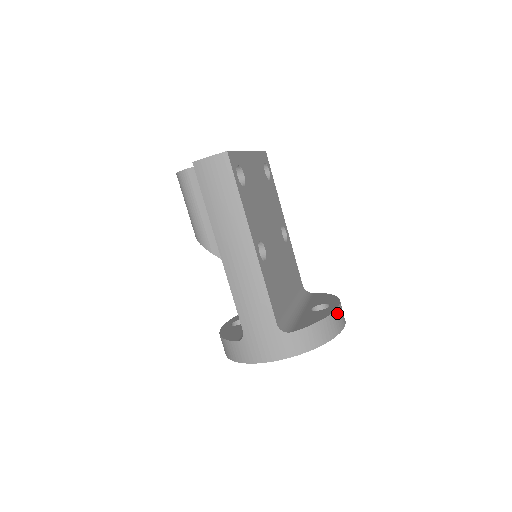
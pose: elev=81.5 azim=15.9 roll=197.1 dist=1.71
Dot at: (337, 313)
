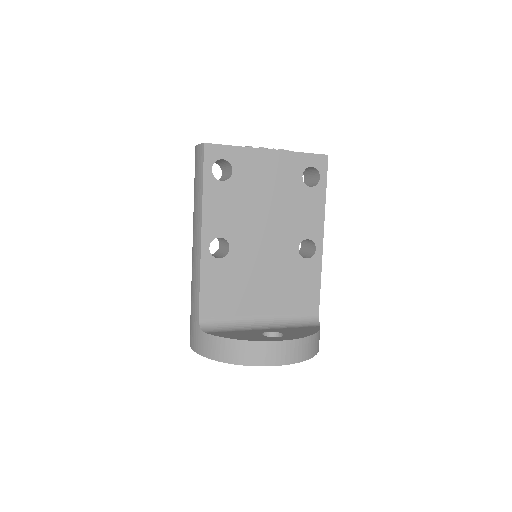
Dot at: (264, 346)
